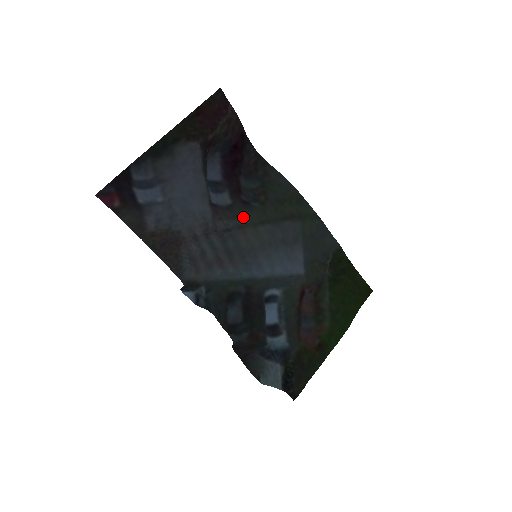
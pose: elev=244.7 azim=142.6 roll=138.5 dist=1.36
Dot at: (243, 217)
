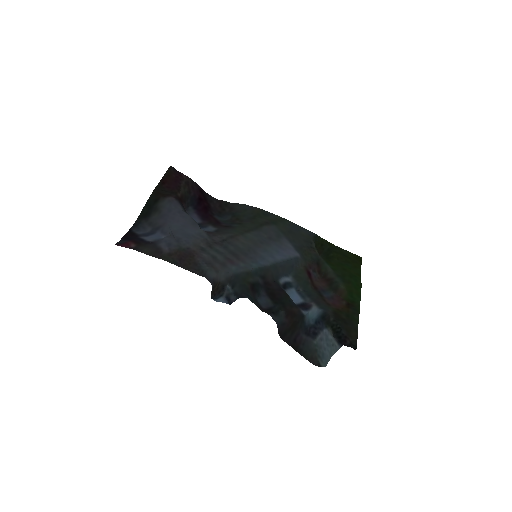
Dot at: (231, 232)
